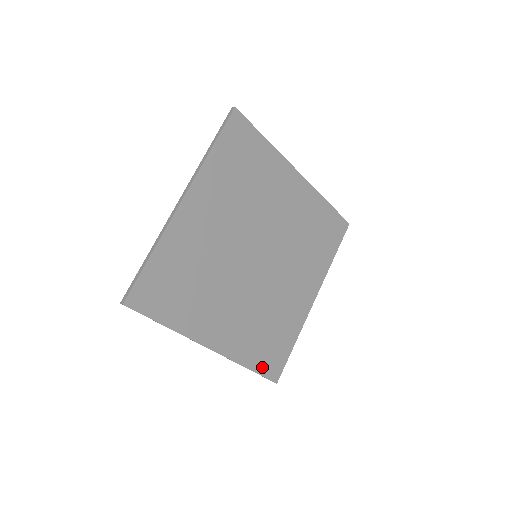
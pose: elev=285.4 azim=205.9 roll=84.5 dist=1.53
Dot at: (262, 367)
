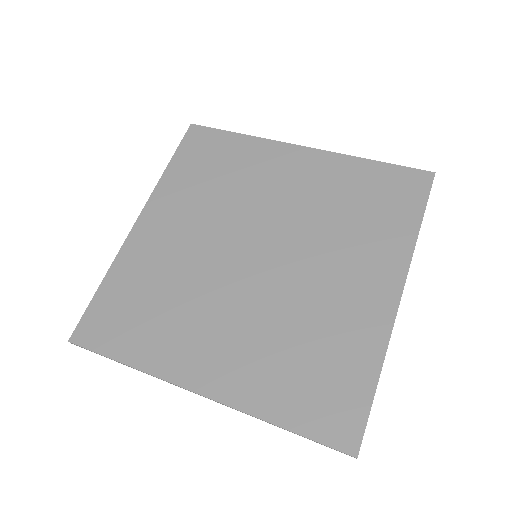
Dot at: (310, 423)
